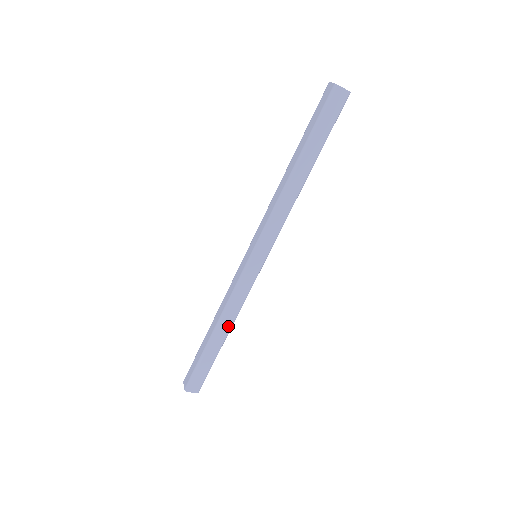
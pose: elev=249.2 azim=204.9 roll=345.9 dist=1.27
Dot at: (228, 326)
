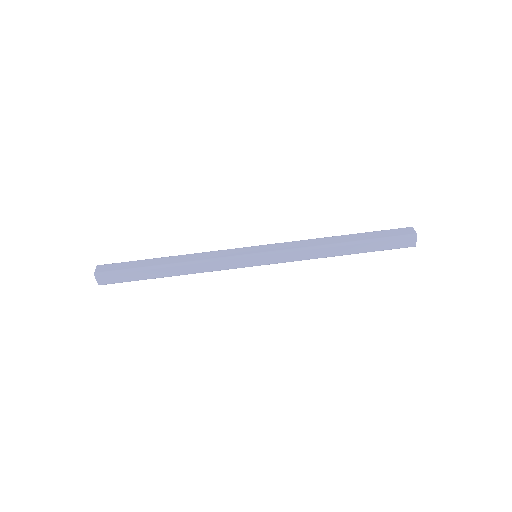
Dot at: (183, 272)
